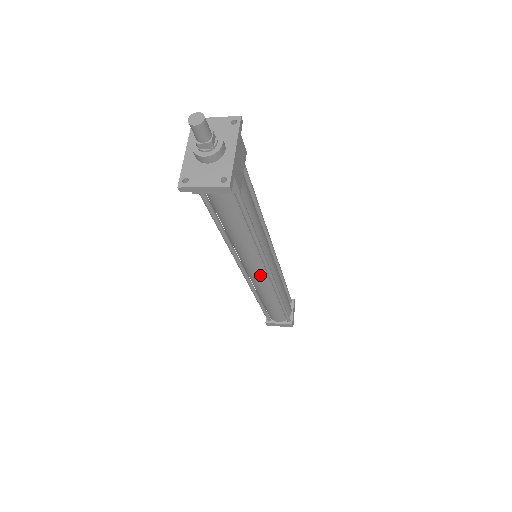
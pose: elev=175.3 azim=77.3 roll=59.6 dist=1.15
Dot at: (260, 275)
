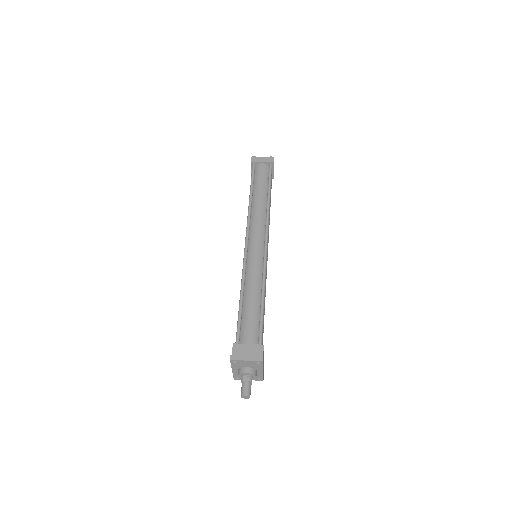
Dot at: occluded
